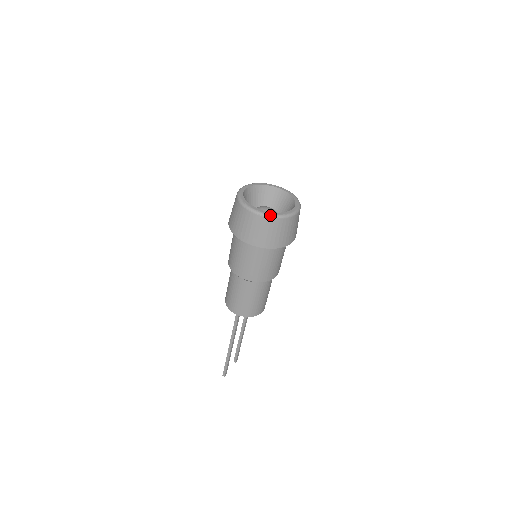
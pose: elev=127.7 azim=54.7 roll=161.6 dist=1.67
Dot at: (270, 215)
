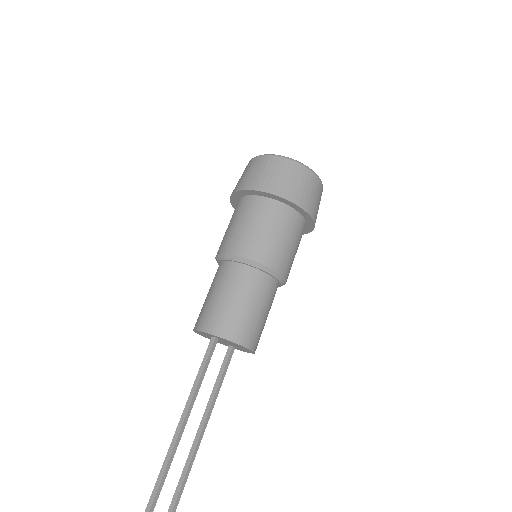
Dot at: (290, 158)
